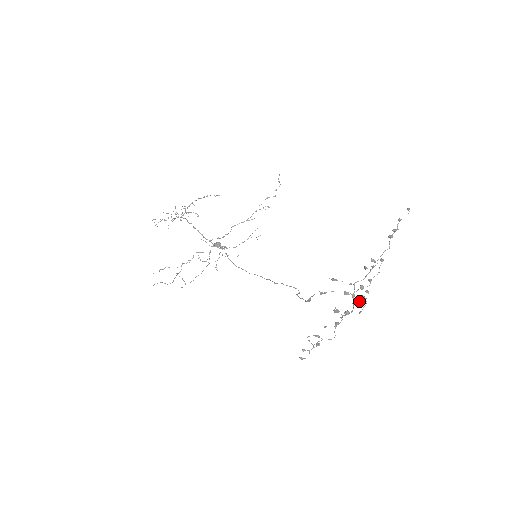
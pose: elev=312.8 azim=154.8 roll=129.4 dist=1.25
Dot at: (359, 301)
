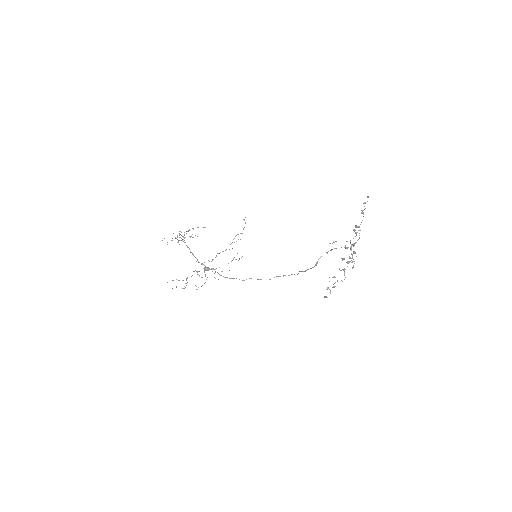
Dot at: (351, 258)
